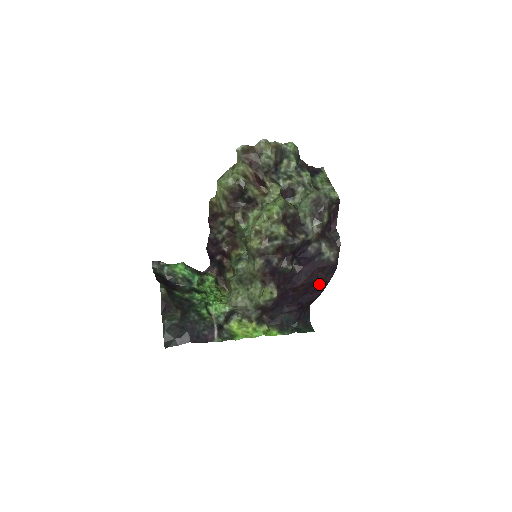
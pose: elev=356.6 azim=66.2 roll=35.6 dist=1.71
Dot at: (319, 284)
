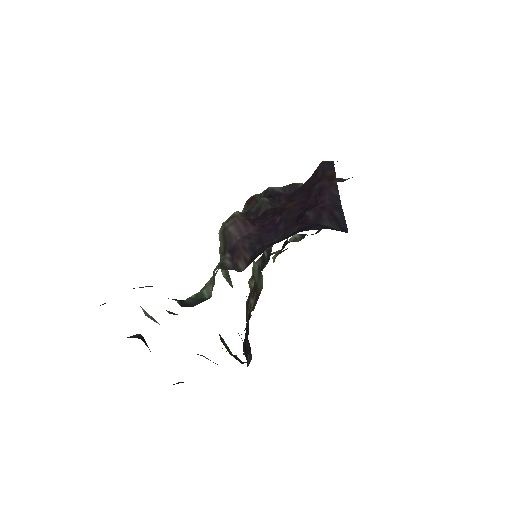
Dot at: (318, 186)
